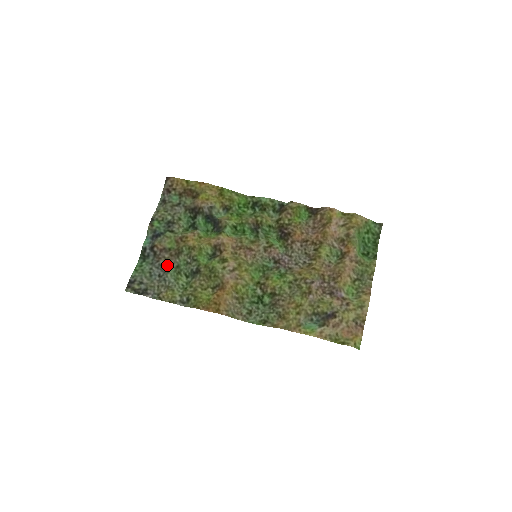
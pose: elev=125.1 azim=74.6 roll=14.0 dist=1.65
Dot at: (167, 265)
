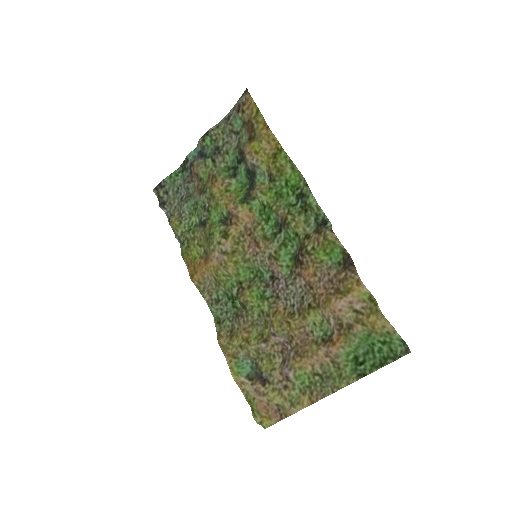
Dot at: (191, 193)
